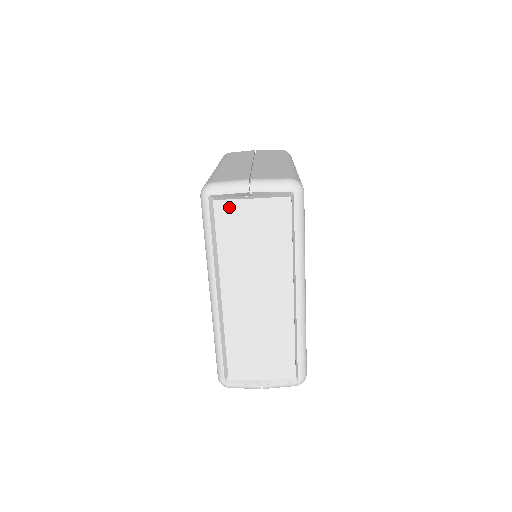
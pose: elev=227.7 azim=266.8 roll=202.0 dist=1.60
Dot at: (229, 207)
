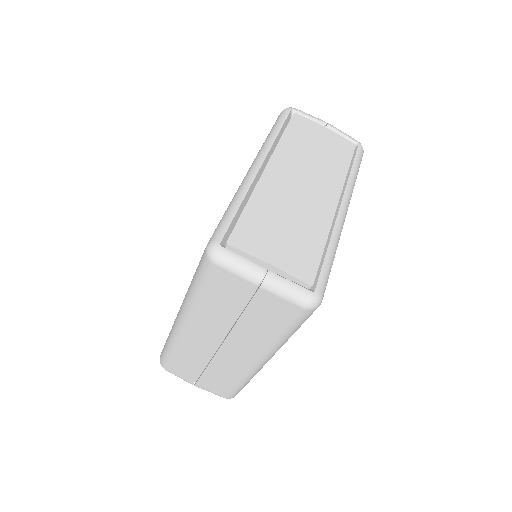
Dot at: (305, 122)
